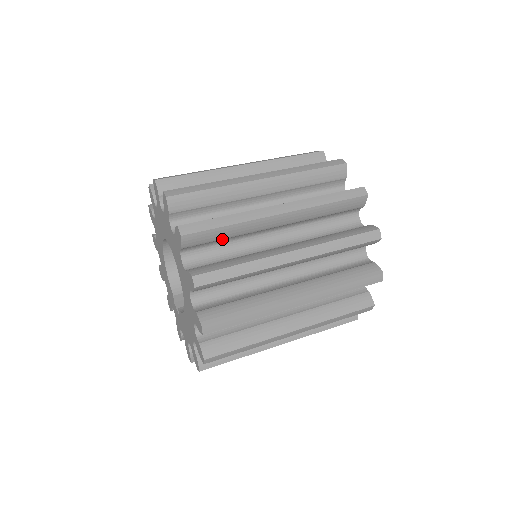
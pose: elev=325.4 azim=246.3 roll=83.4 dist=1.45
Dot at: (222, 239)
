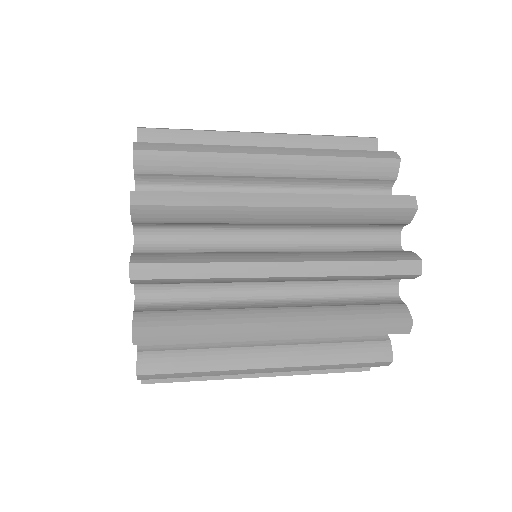
Dot at: occluded
